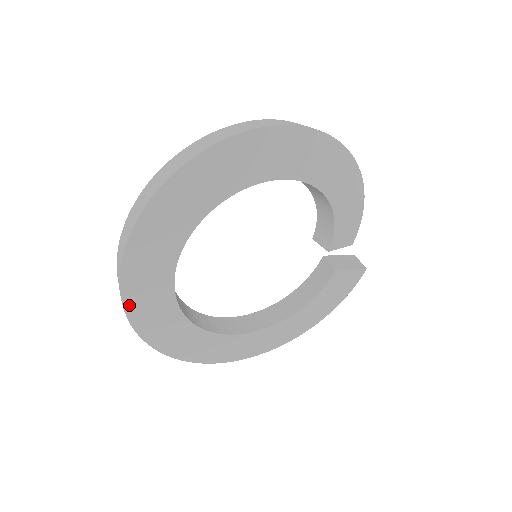
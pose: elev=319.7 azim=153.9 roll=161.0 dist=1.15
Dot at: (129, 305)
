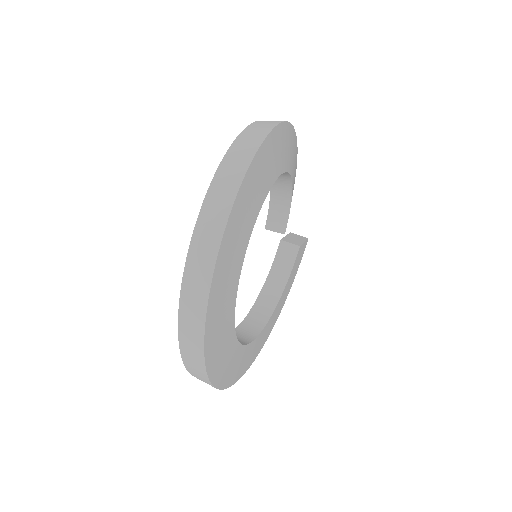
Dot at: (208, 346)
